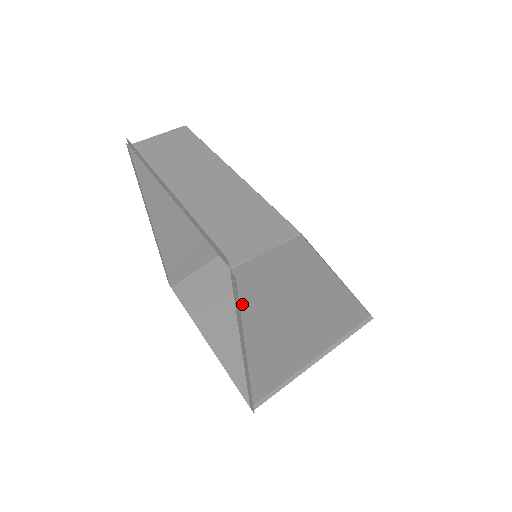
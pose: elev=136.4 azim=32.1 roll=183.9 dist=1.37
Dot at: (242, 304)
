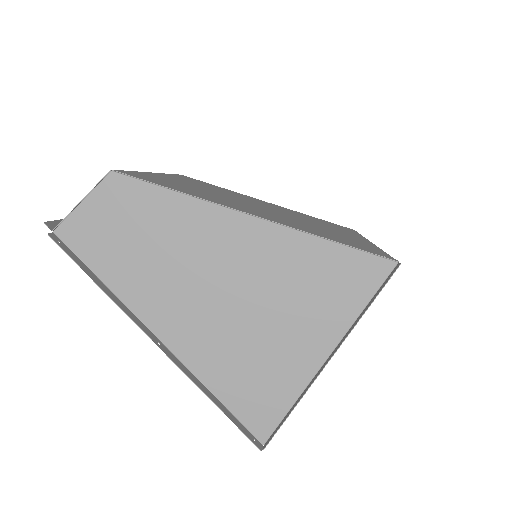
Dot at: (104, 272)
